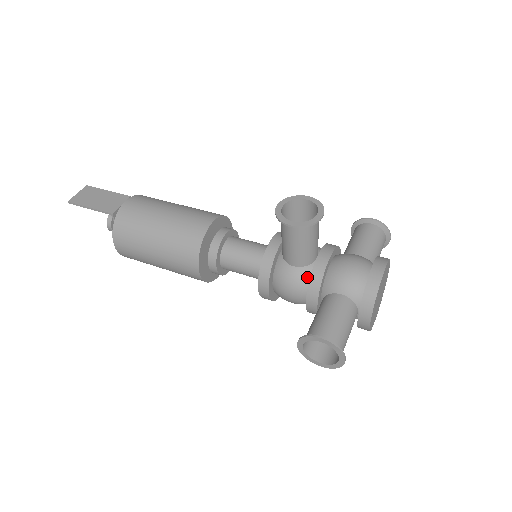
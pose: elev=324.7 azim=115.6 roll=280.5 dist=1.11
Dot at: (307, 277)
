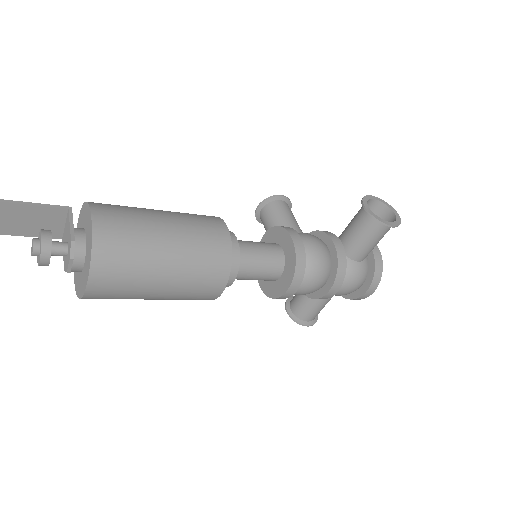
Dot at: occluded
